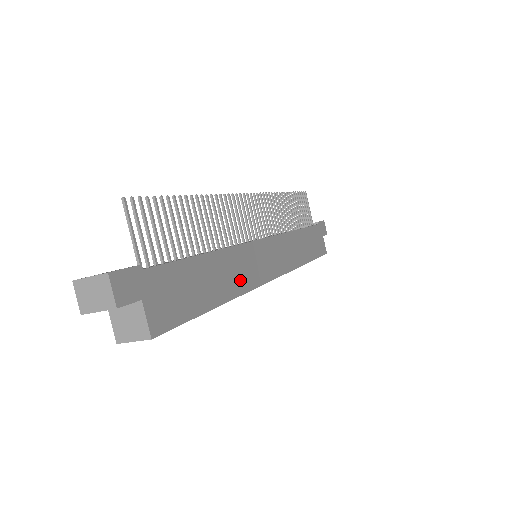
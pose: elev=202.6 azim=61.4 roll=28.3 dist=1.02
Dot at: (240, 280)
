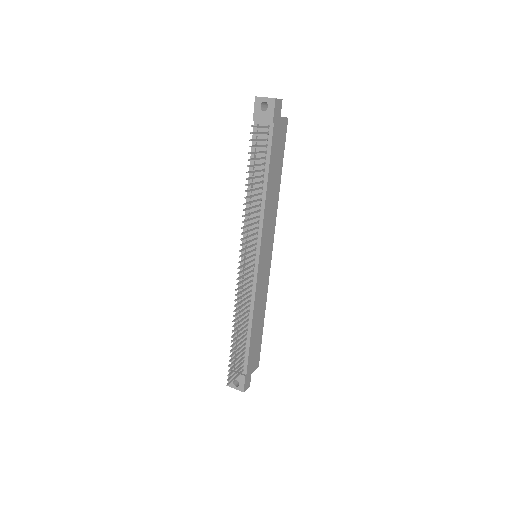
Dot at: (263, 298)
